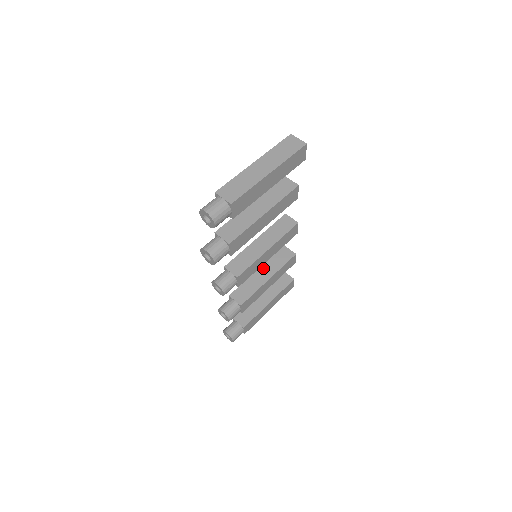
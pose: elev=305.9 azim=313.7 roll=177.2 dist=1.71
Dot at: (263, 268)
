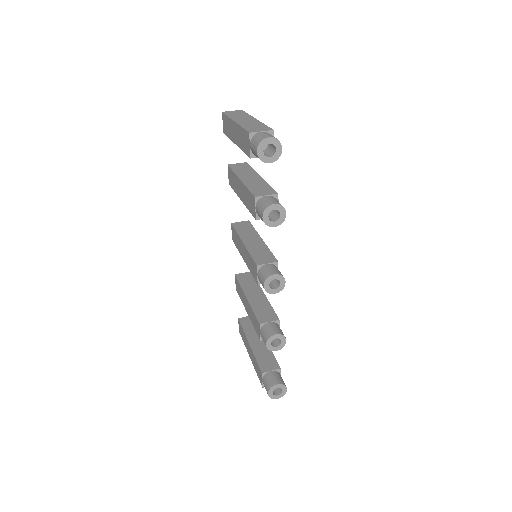
Dot at: (248, 293)
